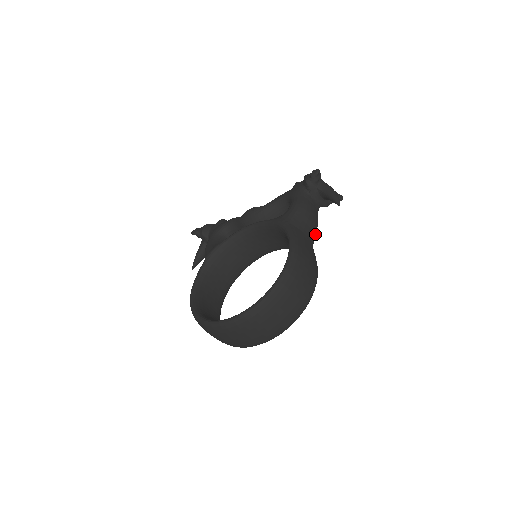
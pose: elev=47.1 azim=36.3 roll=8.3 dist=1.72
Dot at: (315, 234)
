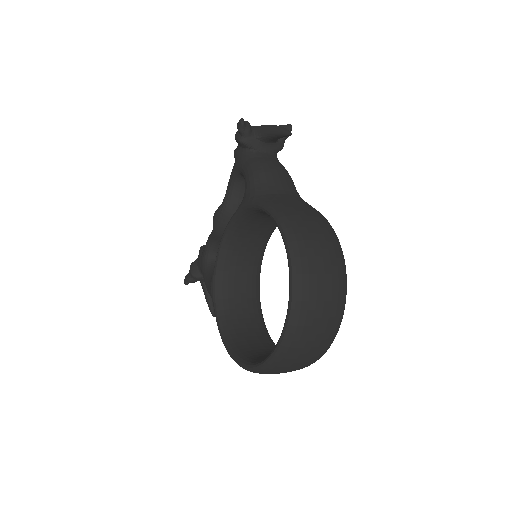
Dot at: (293, 185)
